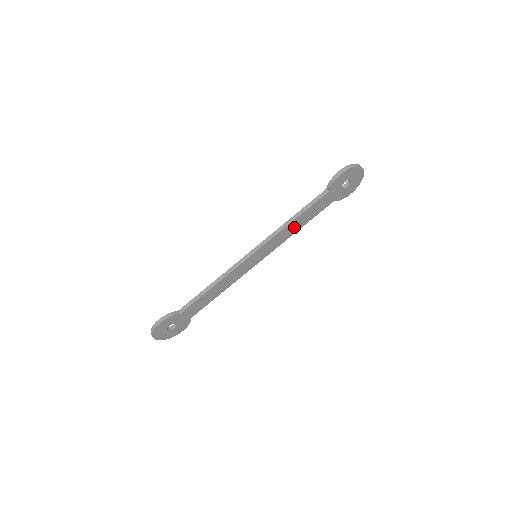
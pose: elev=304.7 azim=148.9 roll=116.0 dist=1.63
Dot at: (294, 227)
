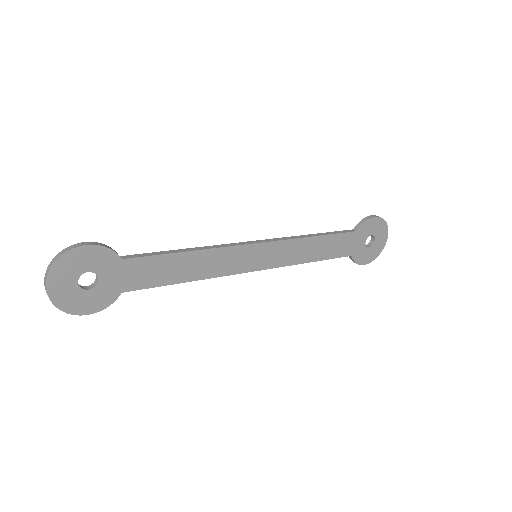
Dot at: (309, 250)
